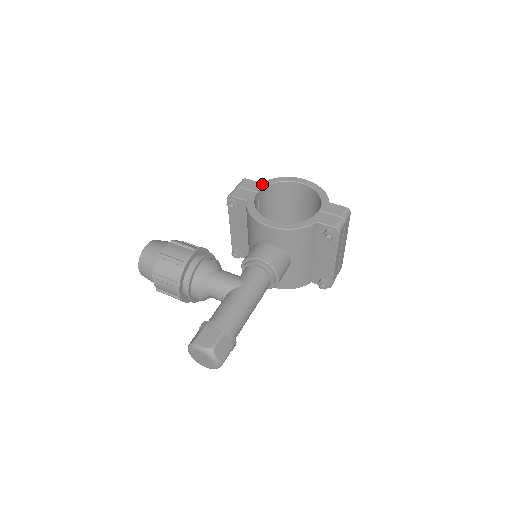
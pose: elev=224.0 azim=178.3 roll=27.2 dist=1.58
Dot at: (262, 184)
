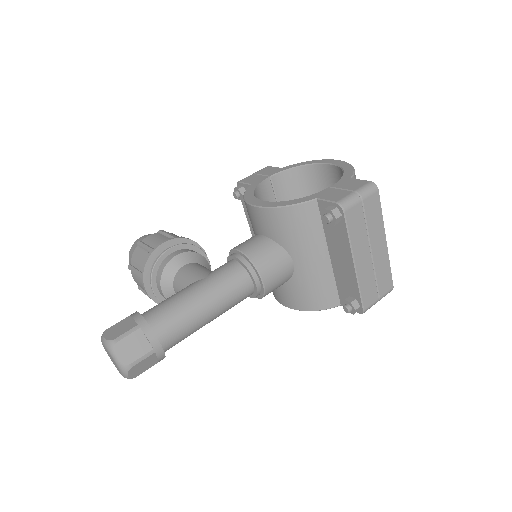
Dot at: (281, 169)
